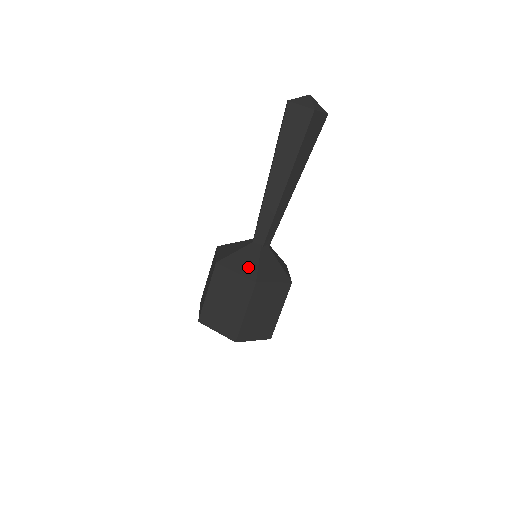
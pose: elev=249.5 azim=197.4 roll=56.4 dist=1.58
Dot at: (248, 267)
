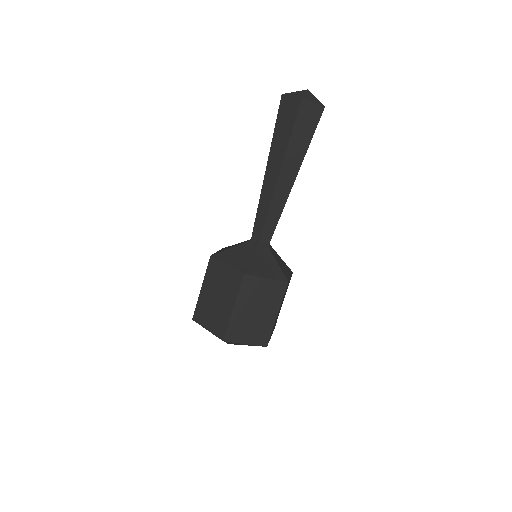
Dot at: (273, 270)
